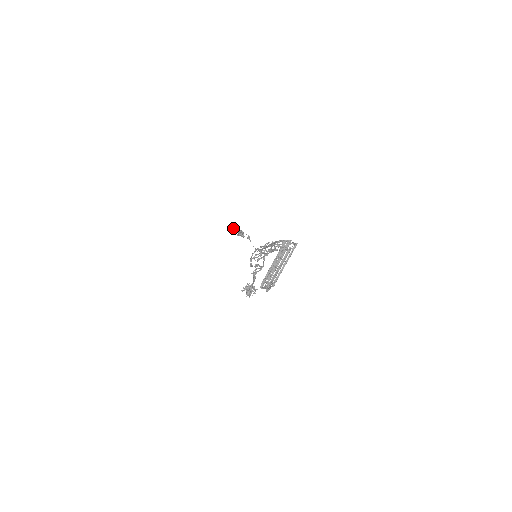
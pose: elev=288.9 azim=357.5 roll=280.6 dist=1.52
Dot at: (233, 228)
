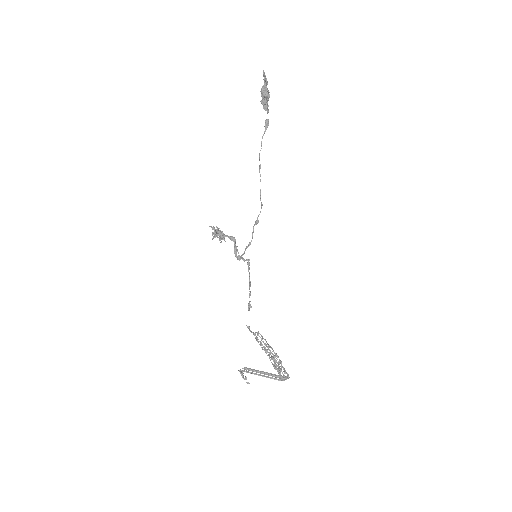
Dot at: (266, 86)
